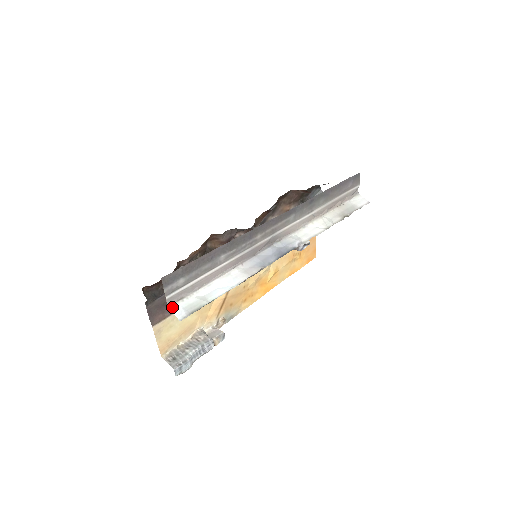
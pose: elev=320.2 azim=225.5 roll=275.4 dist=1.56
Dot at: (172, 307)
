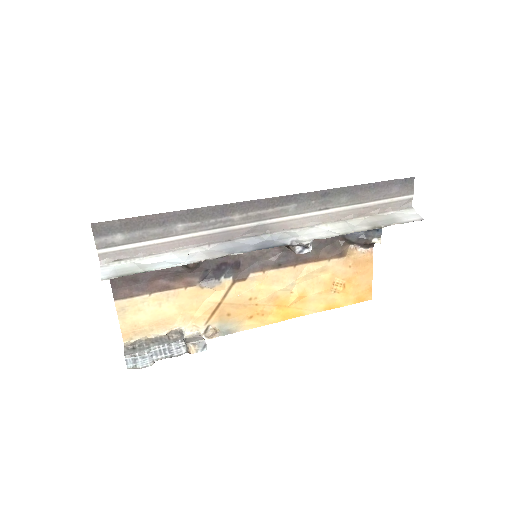
Dot at: (104, 265)
